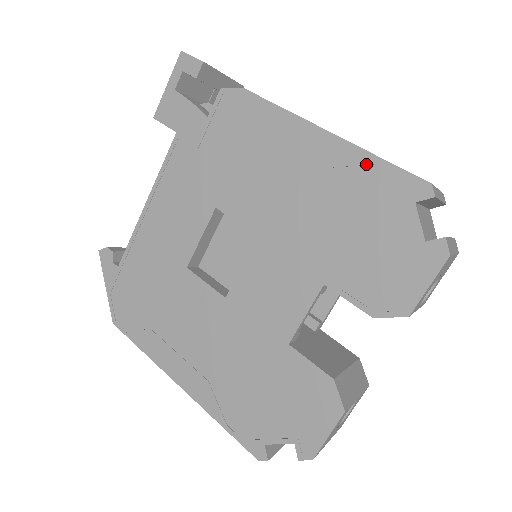
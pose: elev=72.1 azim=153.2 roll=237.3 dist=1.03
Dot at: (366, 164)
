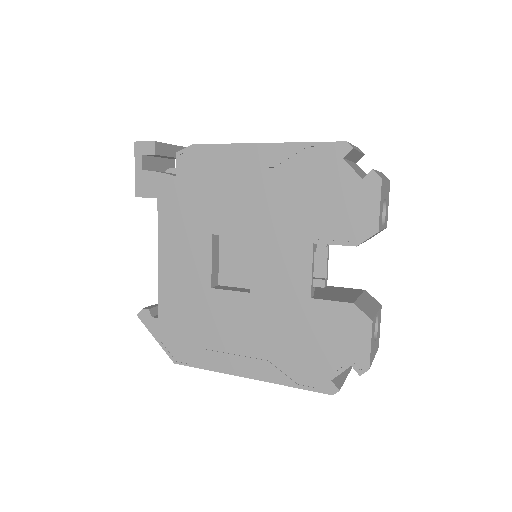
Dot at: (299, 151)
